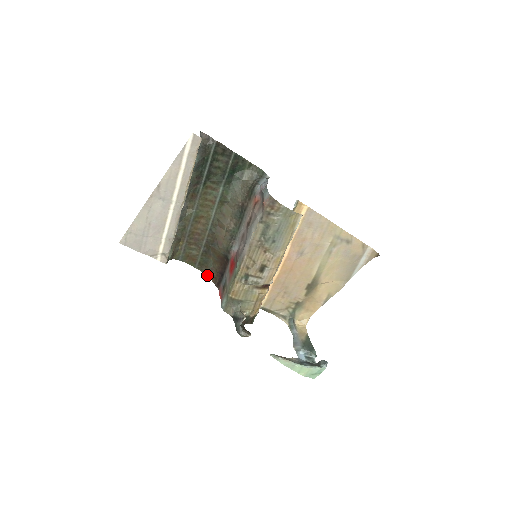
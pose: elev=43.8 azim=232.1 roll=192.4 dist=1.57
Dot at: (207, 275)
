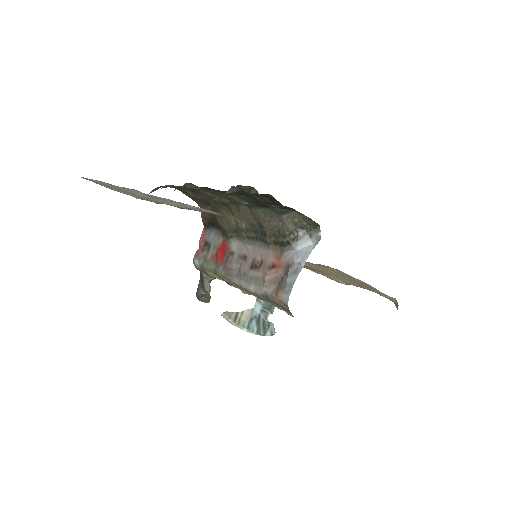
Dot at: (198, 205)
